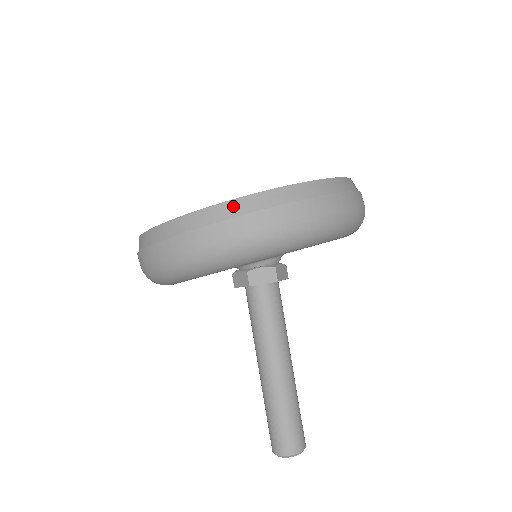
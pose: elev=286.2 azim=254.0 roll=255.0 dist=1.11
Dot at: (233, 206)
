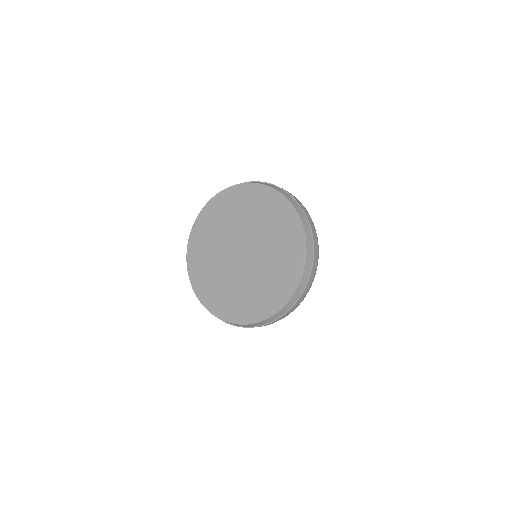
Dot at: (260, 323)
